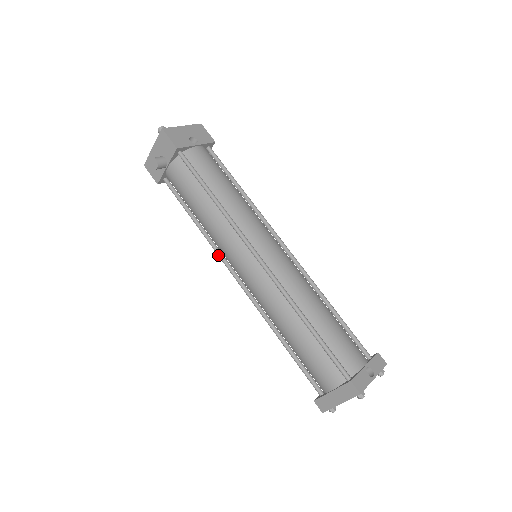
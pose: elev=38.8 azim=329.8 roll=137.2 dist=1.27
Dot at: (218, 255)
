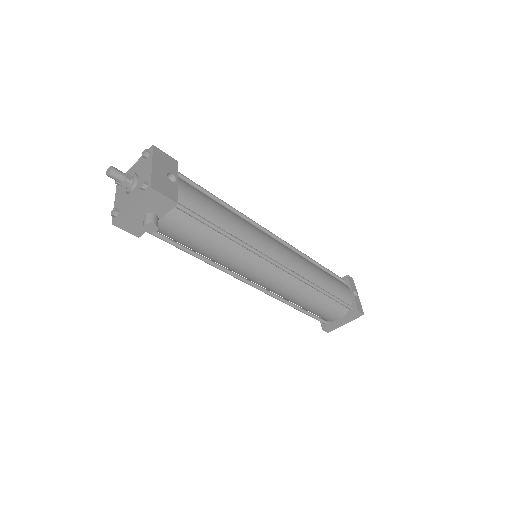
Dot at: occluded
